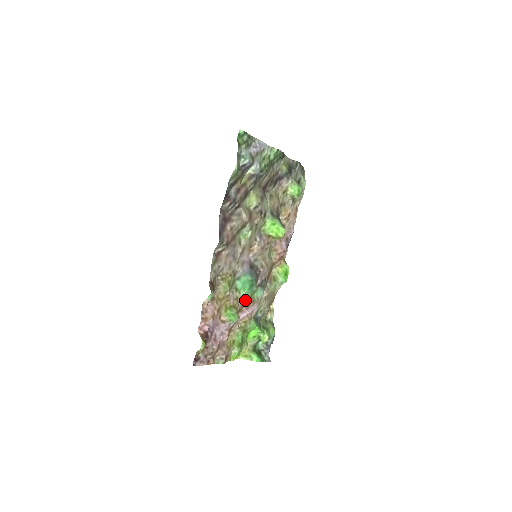
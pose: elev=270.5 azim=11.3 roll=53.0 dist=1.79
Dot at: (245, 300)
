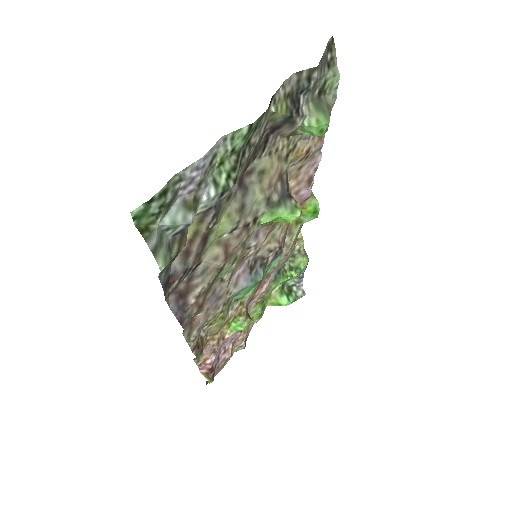
Dot at: (254, 291)
